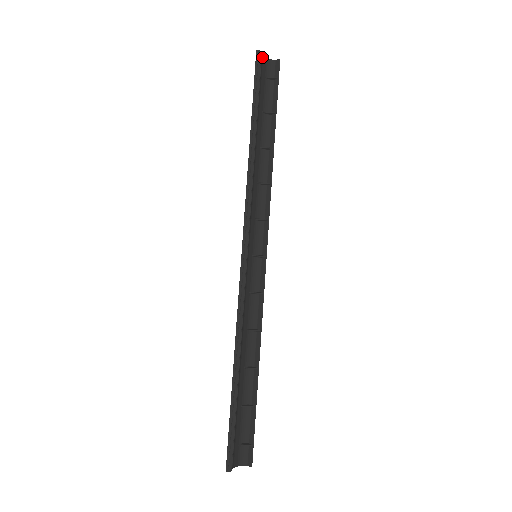
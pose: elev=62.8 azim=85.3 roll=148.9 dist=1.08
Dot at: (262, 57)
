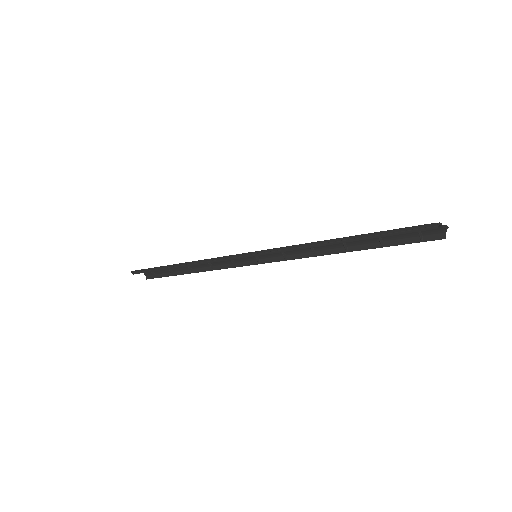
Dot at: (436, 225)
